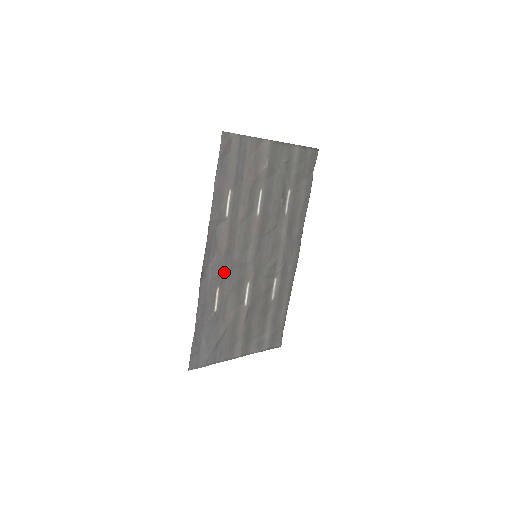
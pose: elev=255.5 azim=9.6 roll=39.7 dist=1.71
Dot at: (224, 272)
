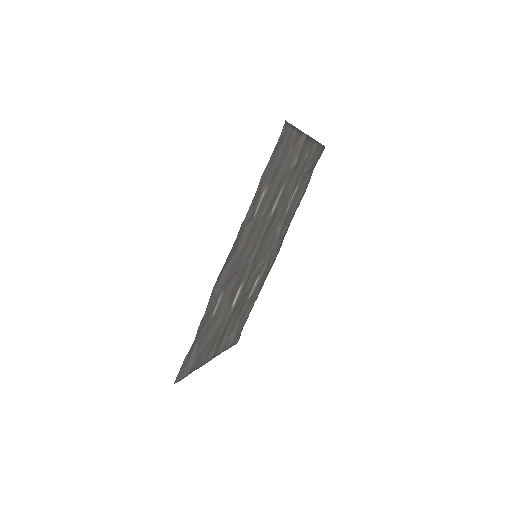
Dot at: (232, 275)
